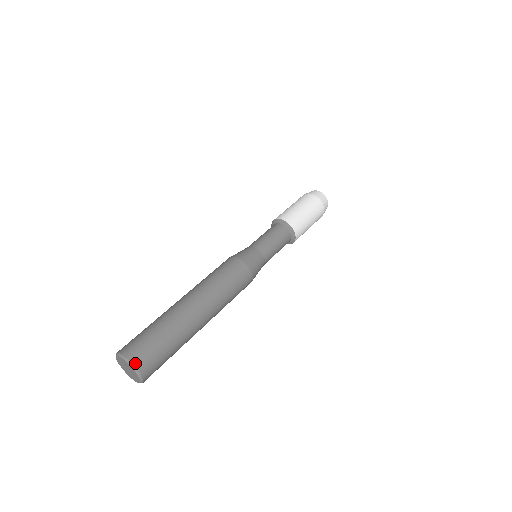
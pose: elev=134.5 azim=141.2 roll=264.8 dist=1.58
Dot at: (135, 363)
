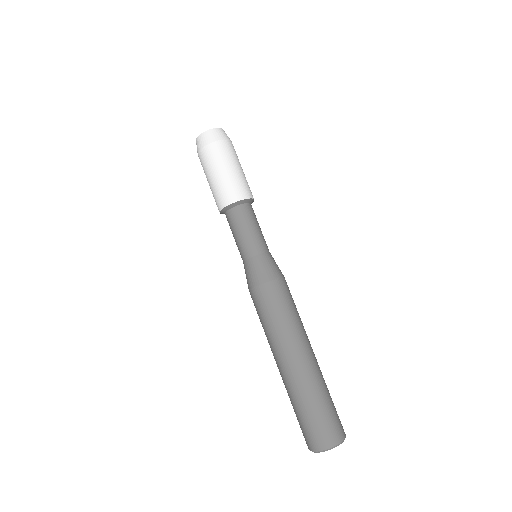
Dot at: (338, 441)
